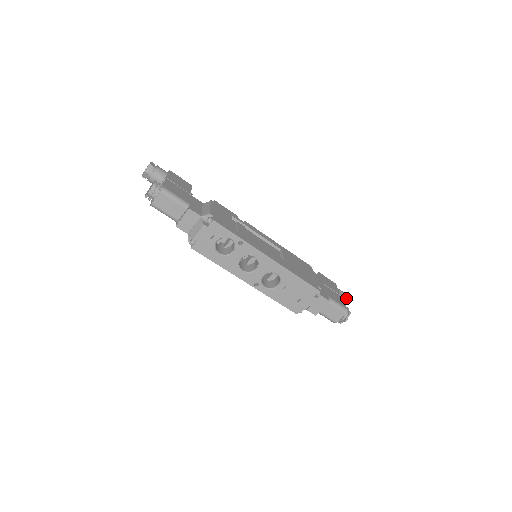
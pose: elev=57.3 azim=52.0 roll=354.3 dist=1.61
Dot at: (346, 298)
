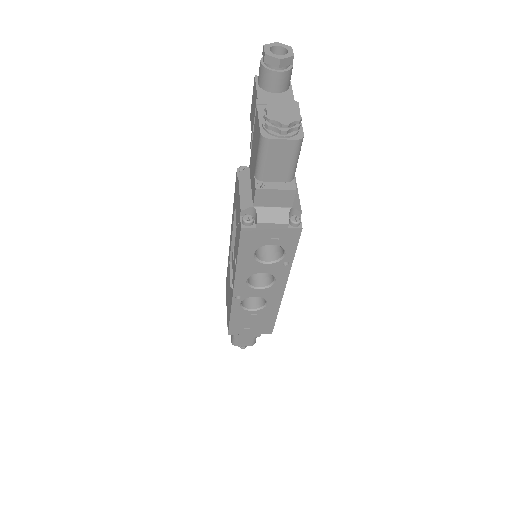
Dot at: occluded
